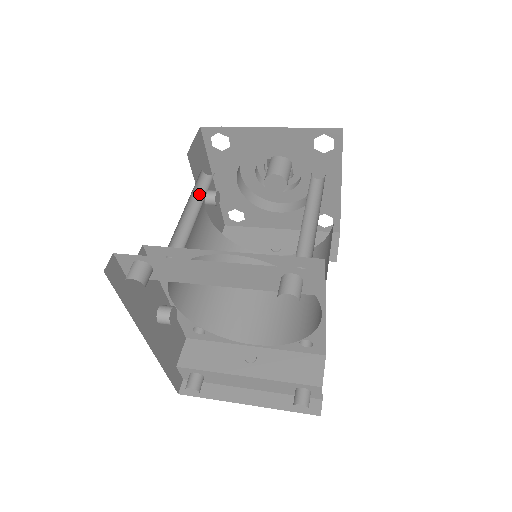
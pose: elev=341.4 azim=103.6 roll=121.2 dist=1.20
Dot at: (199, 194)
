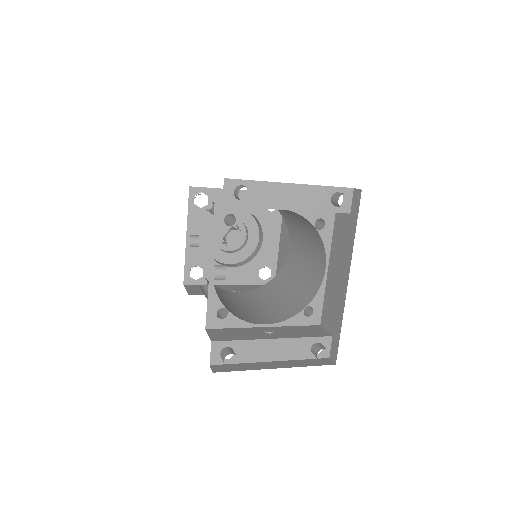
Dot at: (210, 212)
